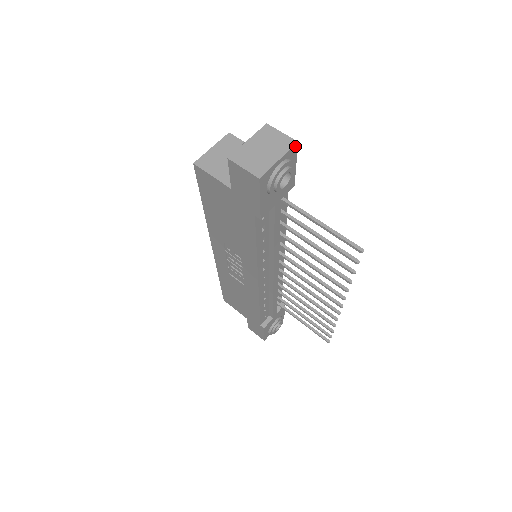
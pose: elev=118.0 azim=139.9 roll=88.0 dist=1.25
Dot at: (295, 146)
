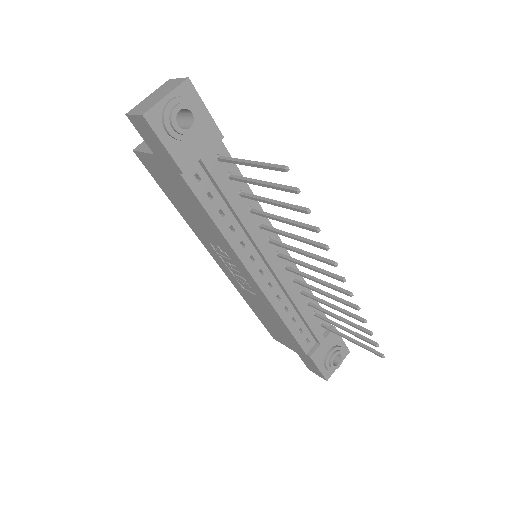
Dot at: (187, 83)
